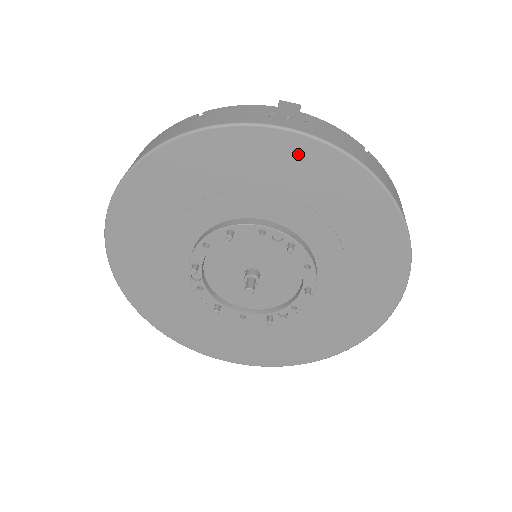
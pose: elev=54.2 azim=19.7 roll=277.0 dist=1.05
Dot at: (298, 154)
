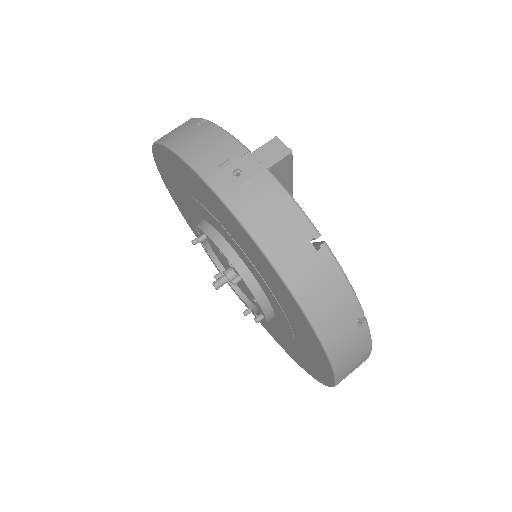
Dot at: (227, 216)
